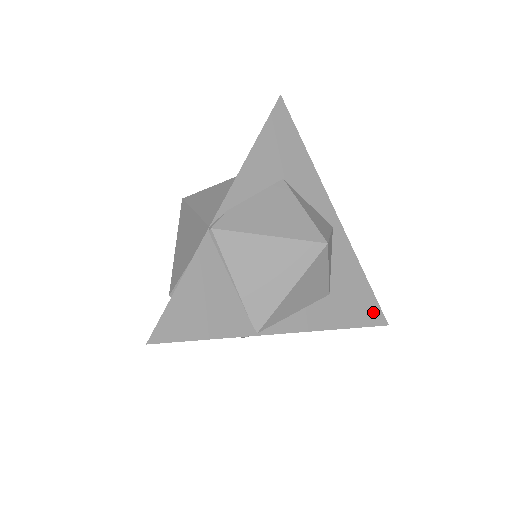
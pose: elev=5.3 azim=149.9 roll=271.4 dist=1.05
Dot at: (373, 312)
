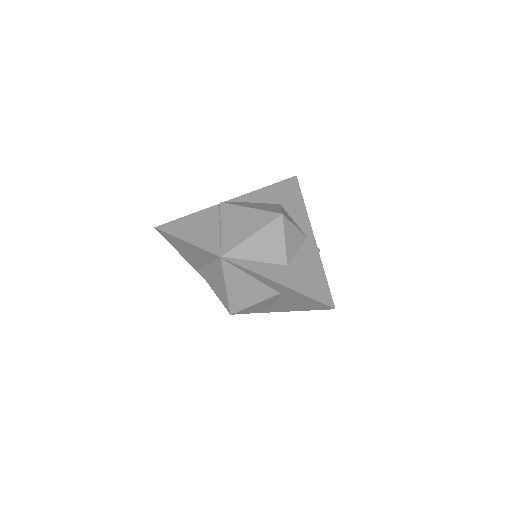
Dot at: (323, 294)
